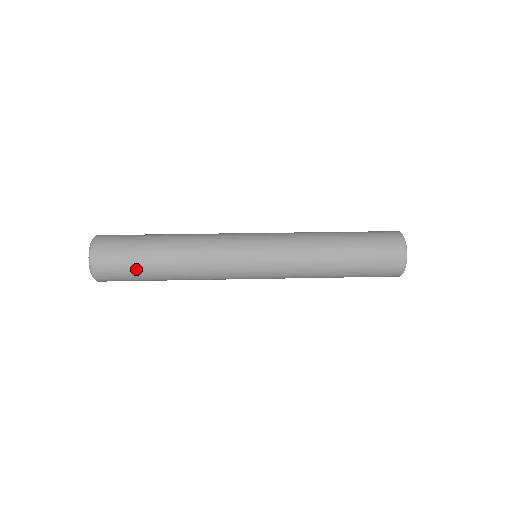
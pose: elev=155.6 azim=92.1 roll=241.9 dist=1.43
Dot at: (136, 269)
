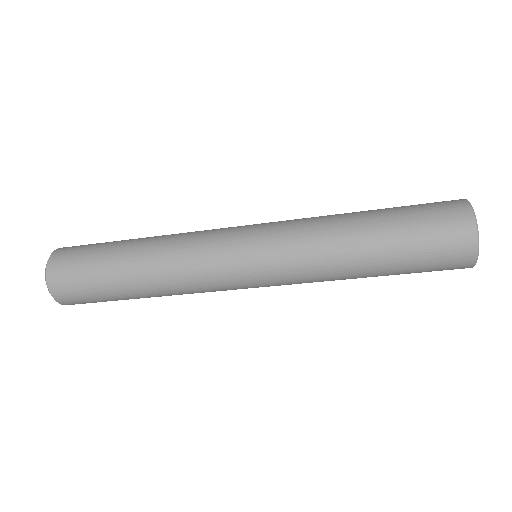
Dot at: (103, 245)
